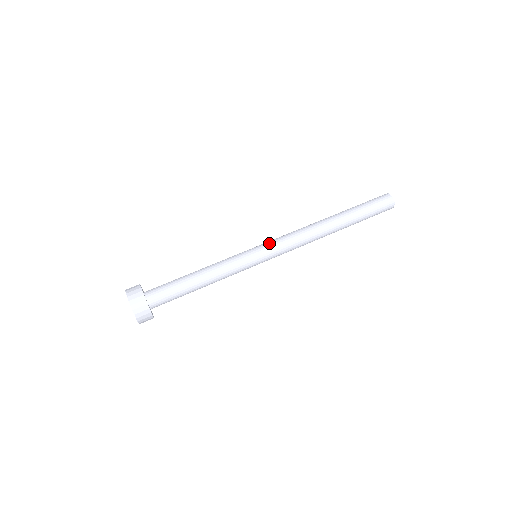
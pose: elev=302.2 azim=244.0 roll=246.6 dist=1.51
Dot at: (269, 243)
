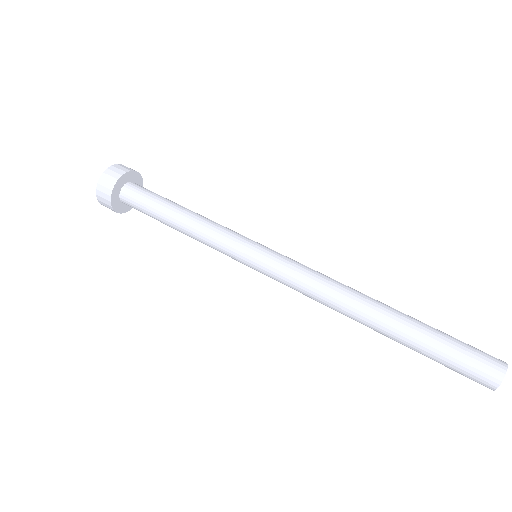
Dot at: (275, 261)
